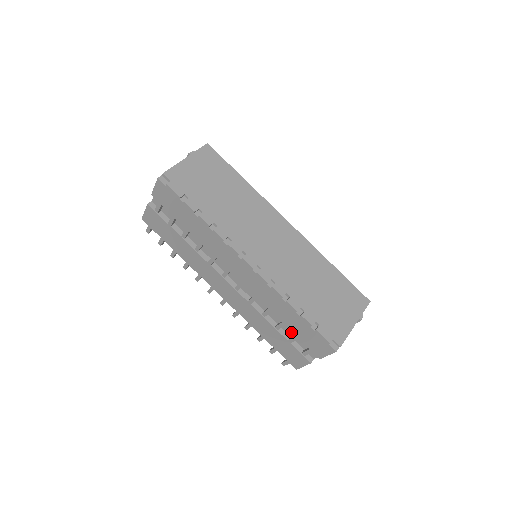
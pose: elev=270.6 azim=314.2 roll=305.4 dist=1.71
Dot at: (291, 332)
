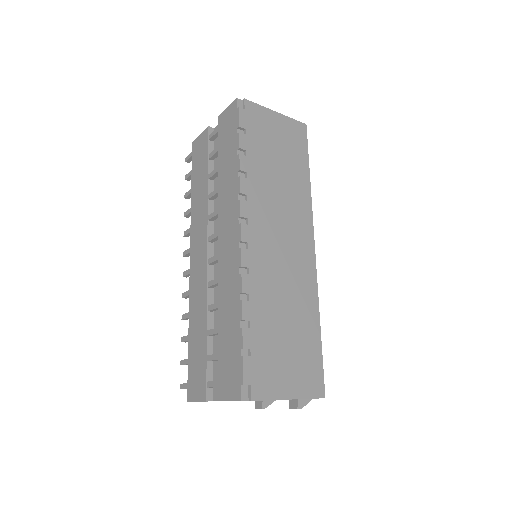
Dot at: occluded
